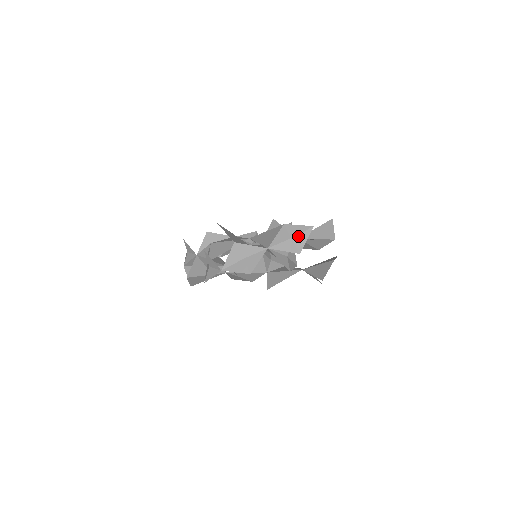
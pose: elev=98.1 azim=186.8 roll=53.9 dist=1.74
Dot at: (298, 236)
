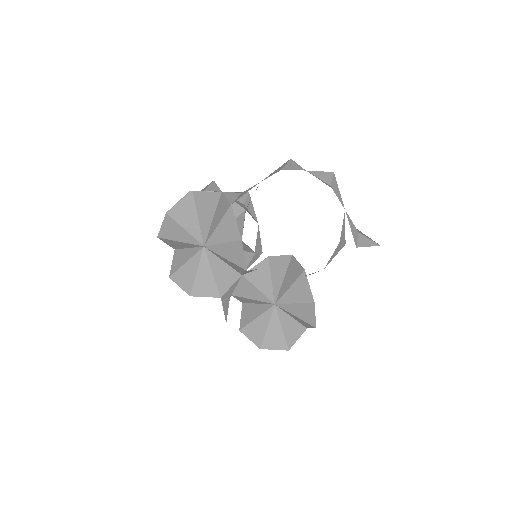
Dot at: (365, 237)
